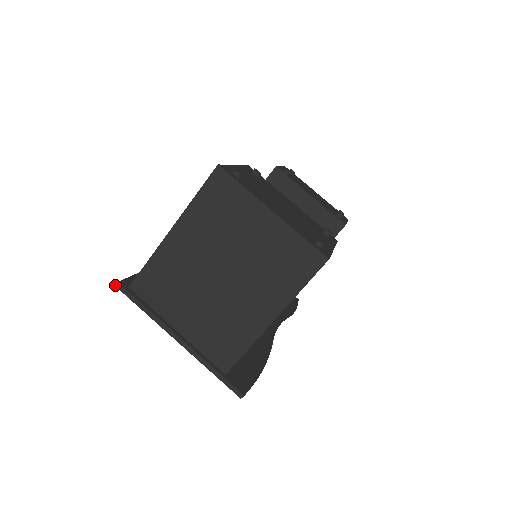
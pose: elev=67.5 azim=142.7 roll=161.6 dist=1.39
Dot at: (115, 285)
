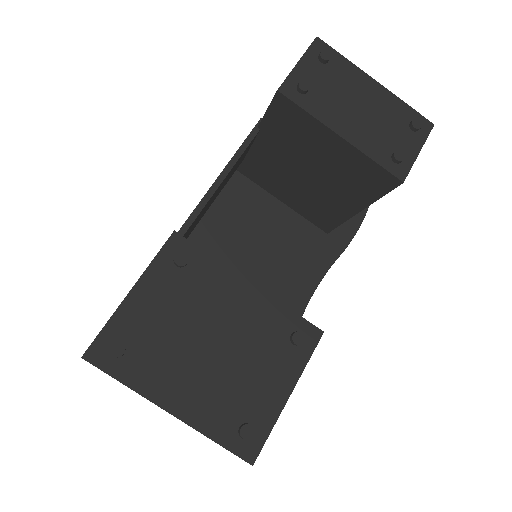
Dot at: occluded
